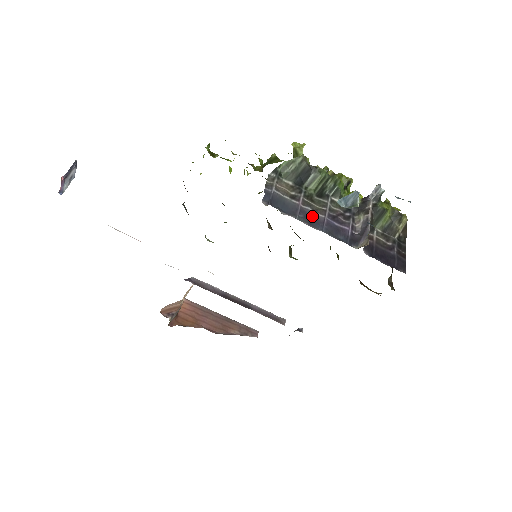
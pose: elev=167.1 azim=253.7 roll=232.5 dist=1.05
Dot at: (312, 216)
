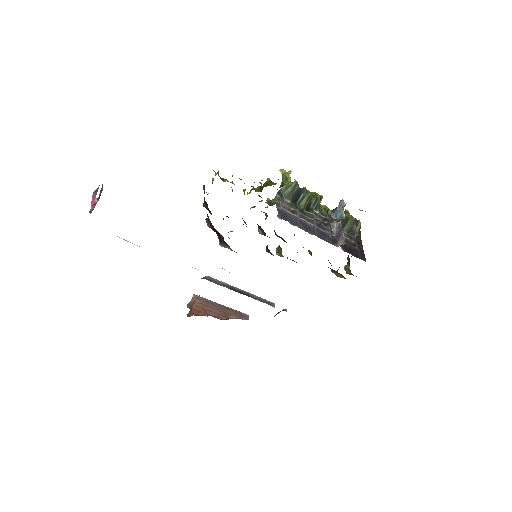
Dot at: (307, 225)
